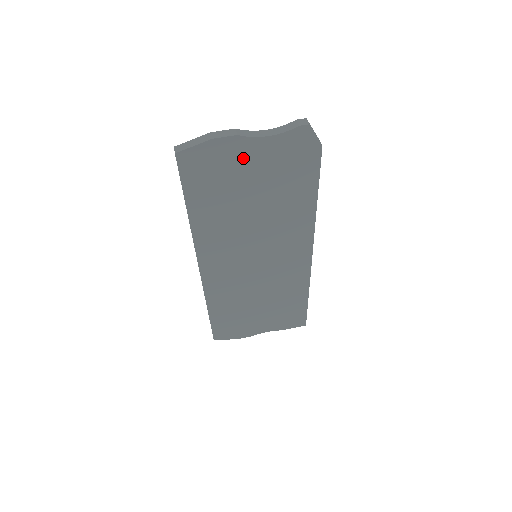
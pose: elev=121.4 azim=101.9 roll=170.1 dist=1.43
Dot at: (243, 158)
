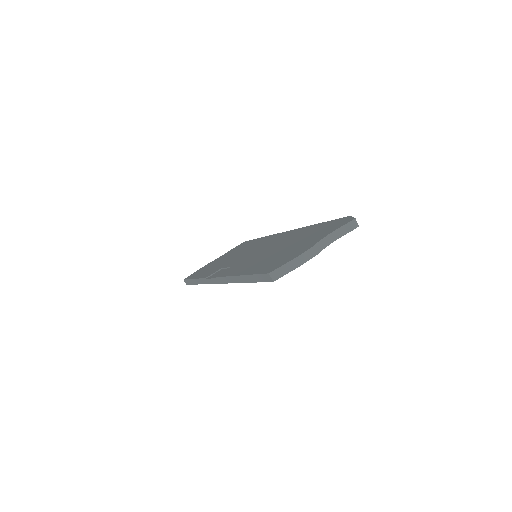
Dot at: occluded
